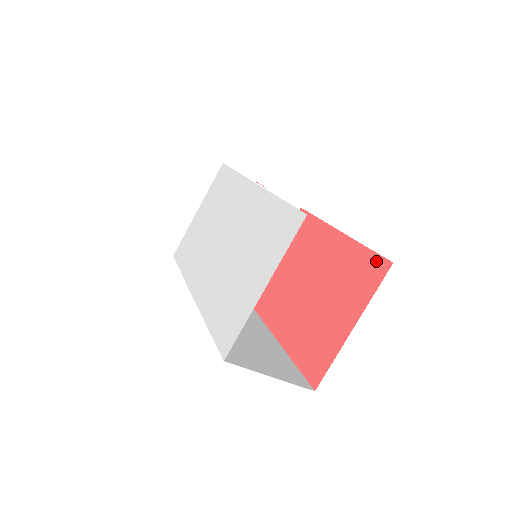
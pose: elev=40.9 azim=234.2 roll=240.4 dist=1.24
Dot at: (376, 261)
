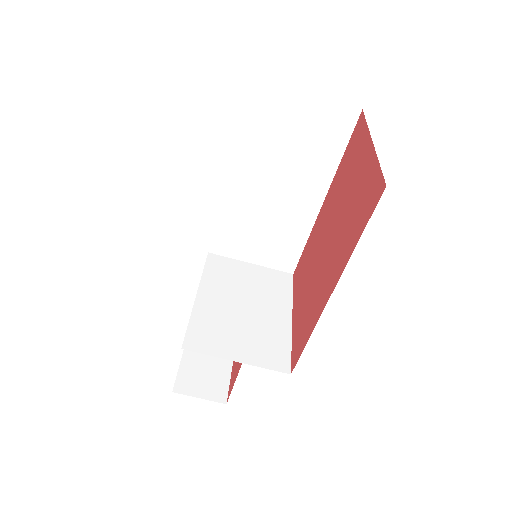
Dot at: (354, 134)
